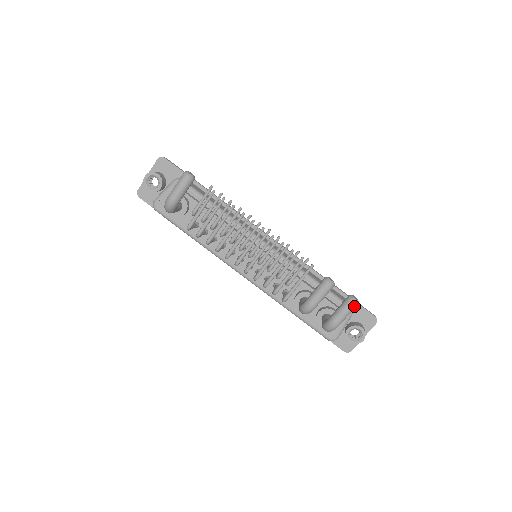
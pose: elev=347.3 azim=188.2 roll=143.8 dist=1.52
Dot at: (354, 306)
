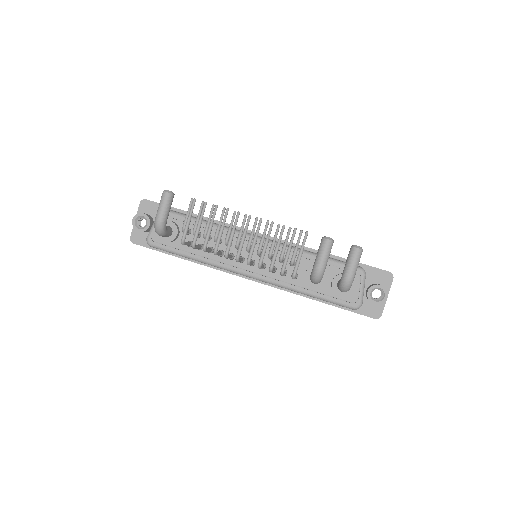
Dot at: (360, 253)
